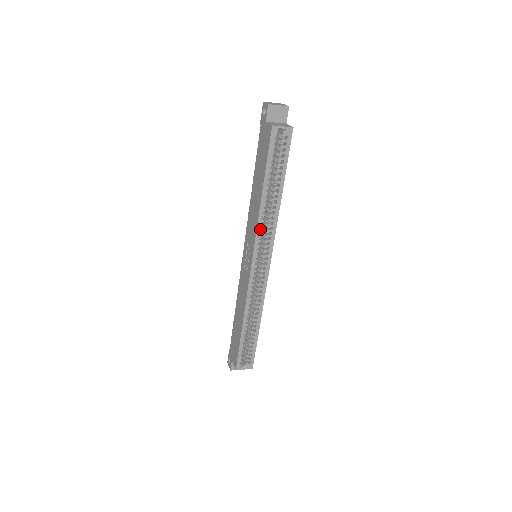
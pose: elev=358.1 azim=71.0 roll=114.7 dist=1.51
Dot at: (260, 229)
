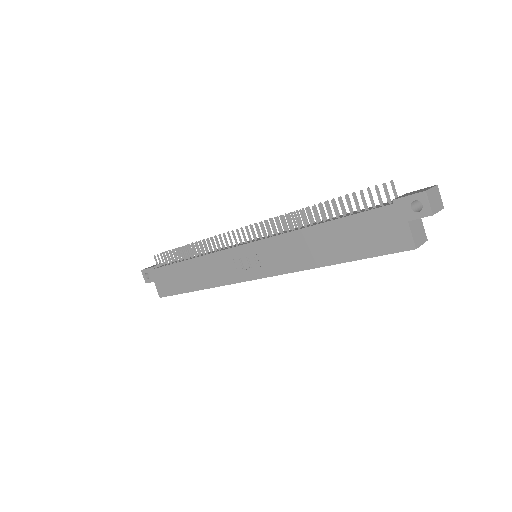
Dot at: (293, 271)
